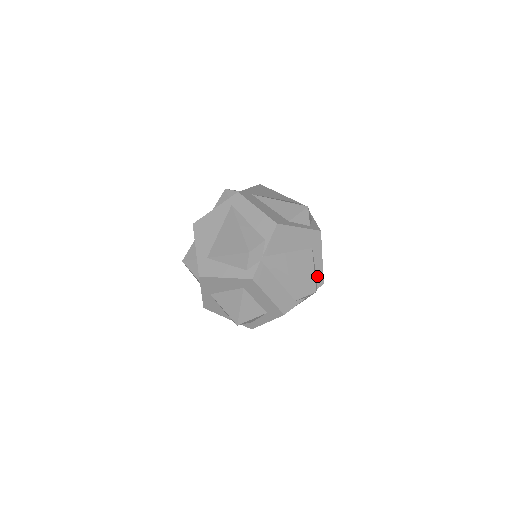
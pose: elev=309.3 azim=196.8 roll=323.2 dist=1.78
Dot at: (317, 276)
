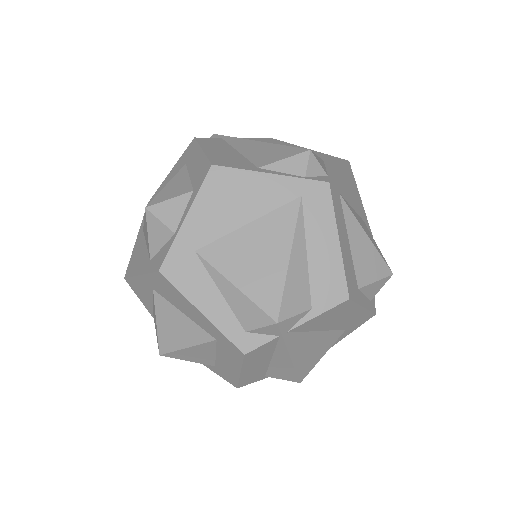
Dot at: occluded
